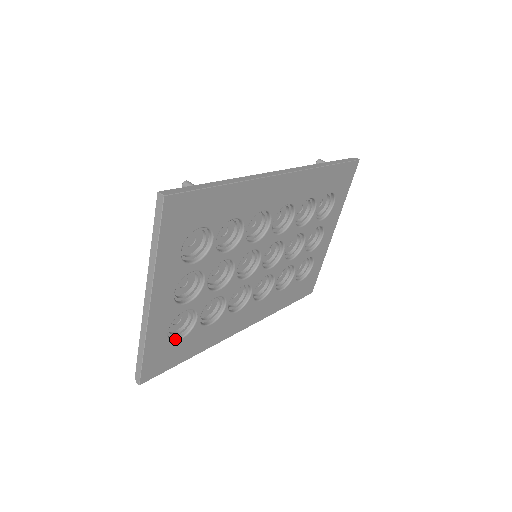
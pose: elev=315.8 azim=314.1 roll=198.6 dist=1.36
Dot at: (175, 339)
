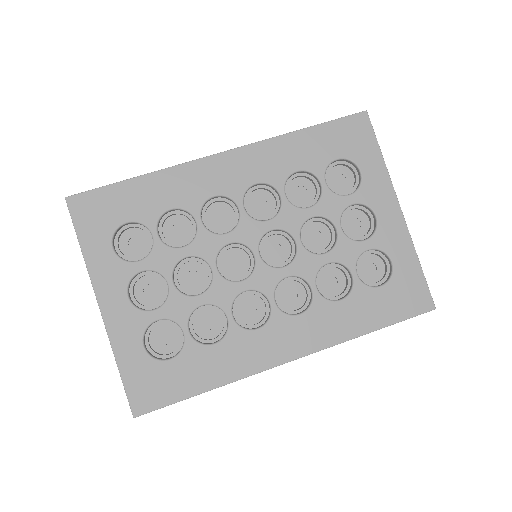
Dot at: (163, 359)
